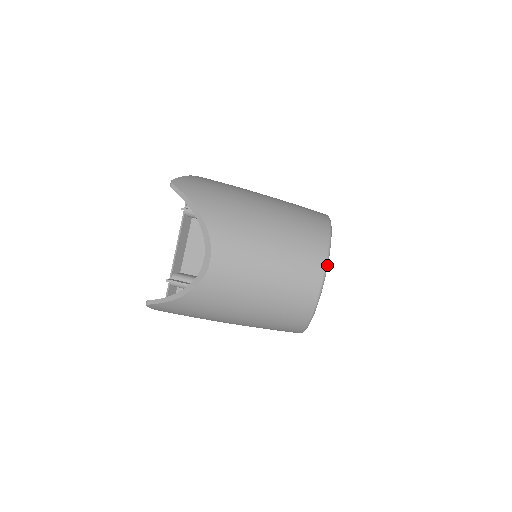
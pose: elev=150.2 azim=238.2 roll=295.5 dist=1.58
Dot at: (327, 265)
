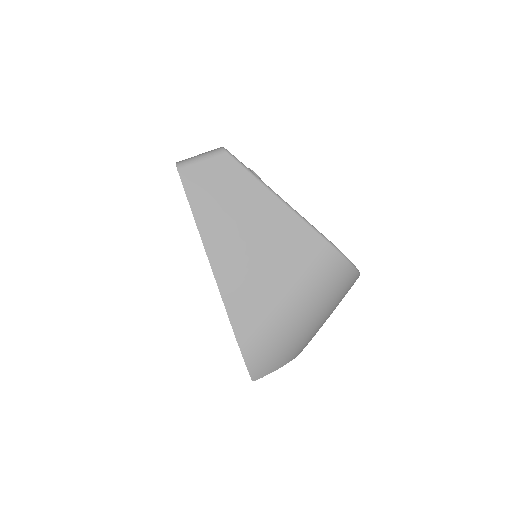
Dot at: occluded
